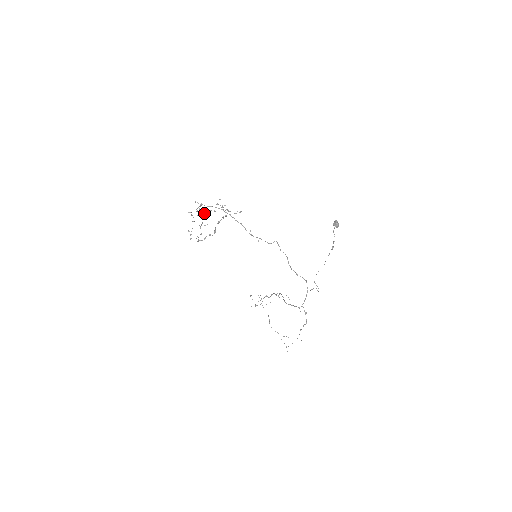
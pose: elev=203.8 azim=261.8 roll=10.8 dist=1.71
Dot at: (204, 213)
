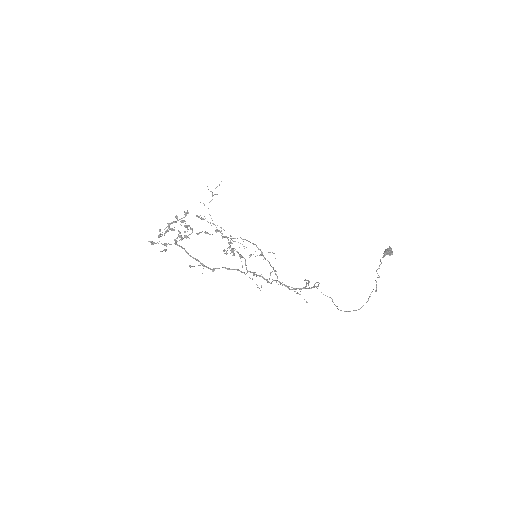
Dot at: occluded
